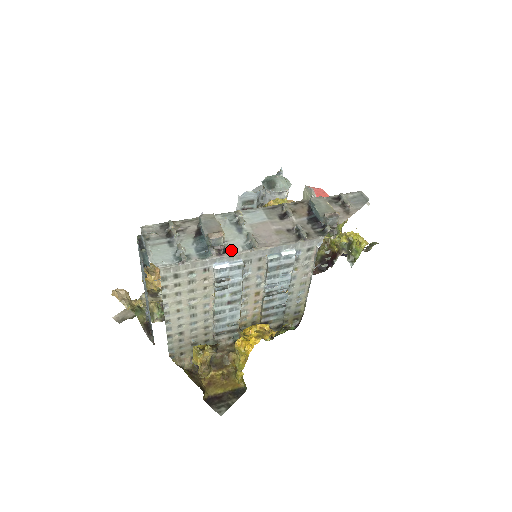
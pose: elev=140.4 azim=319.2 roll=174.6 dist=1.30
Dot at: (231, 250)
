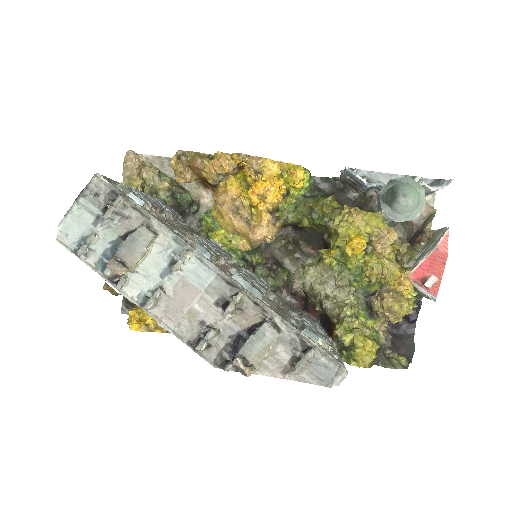
Dot at: (127, 286)
